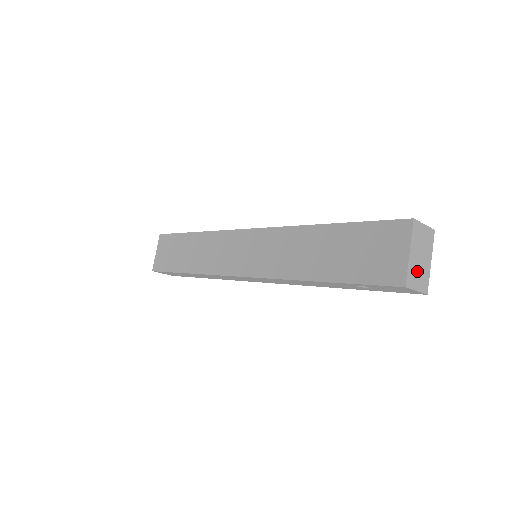
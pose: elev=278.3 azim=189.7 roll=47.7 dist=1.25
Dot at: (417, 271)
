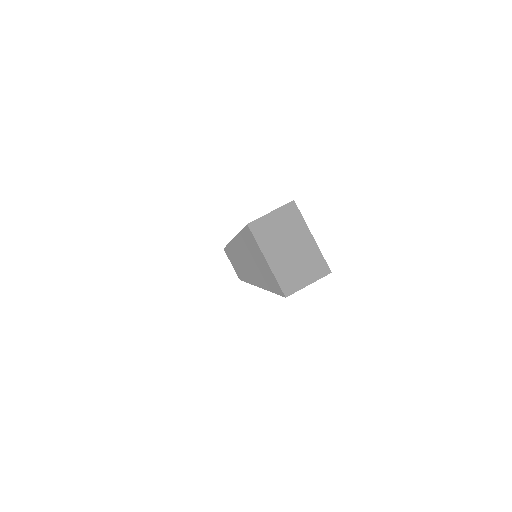
Dot at: (294, 266)
